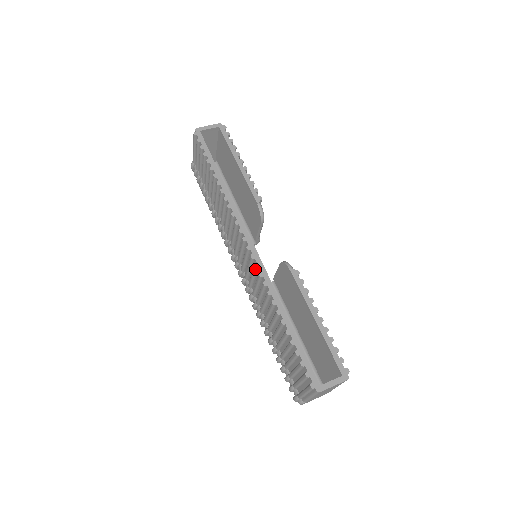
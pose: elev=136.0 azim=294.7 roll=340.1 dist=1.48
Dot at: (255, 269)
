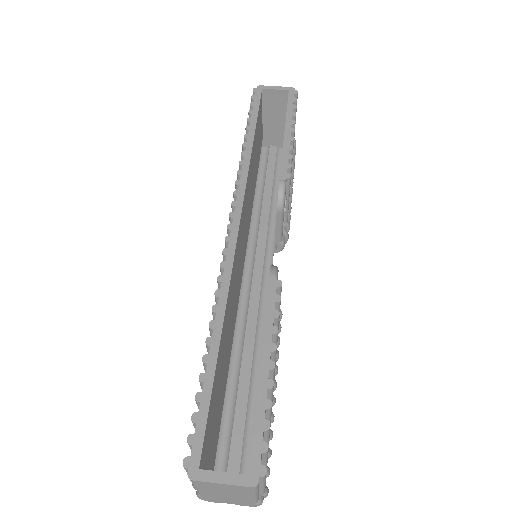
Dot at: (223, 257)
